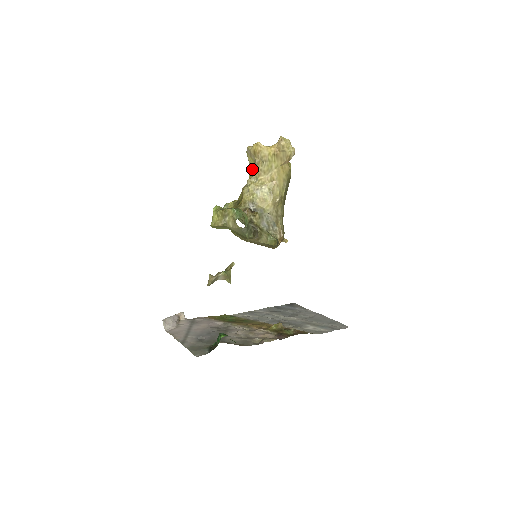
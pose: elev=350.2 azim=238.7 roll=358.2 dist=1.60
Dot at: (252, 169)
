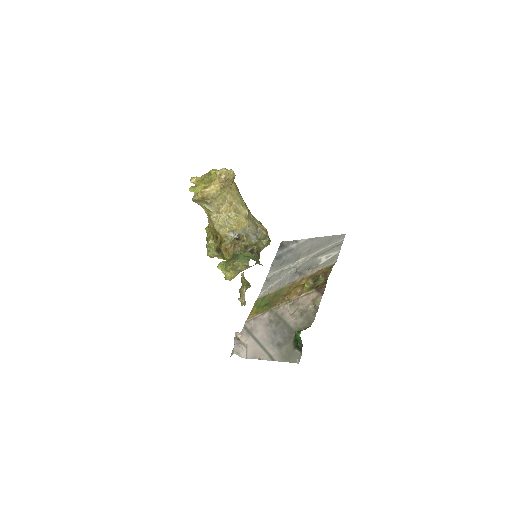
Dot at: (207, 208)
